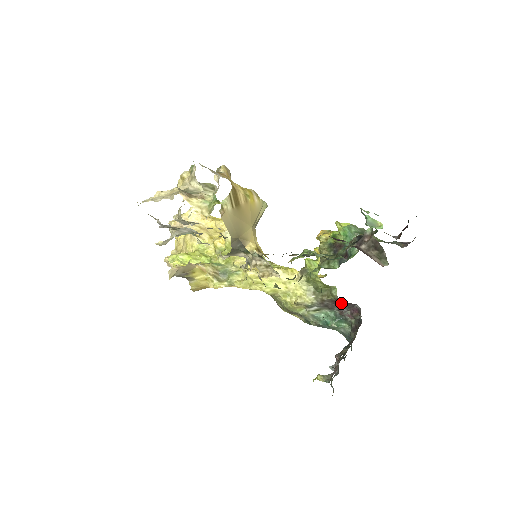
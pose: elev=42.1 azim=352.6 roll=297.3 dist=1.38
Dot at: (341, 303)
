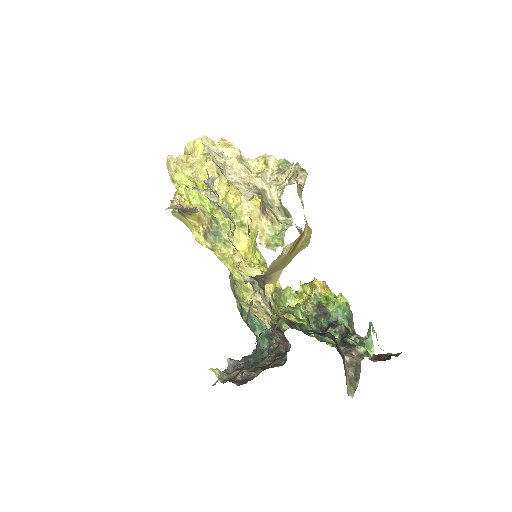
Dot at: (280, 331)
